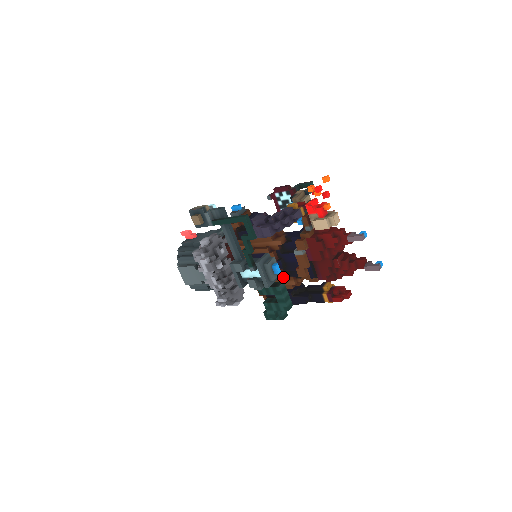
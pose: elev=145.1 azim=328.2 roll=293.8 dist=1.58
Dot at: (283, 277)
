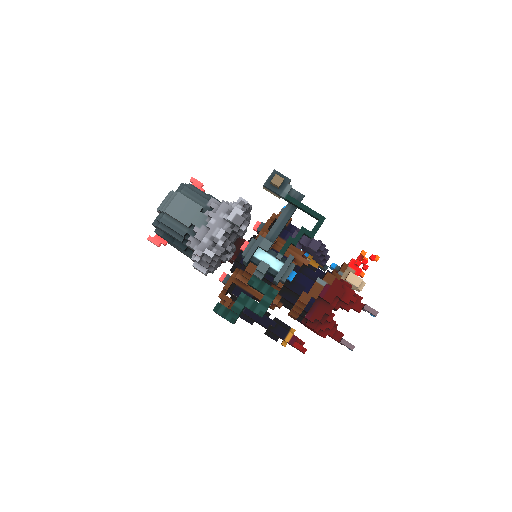
Dot at: (277, 289)
